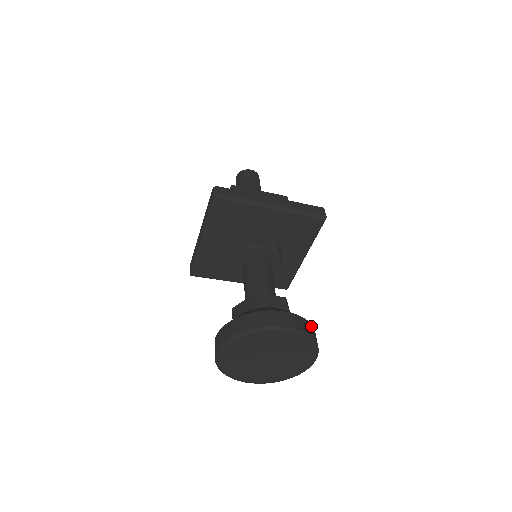
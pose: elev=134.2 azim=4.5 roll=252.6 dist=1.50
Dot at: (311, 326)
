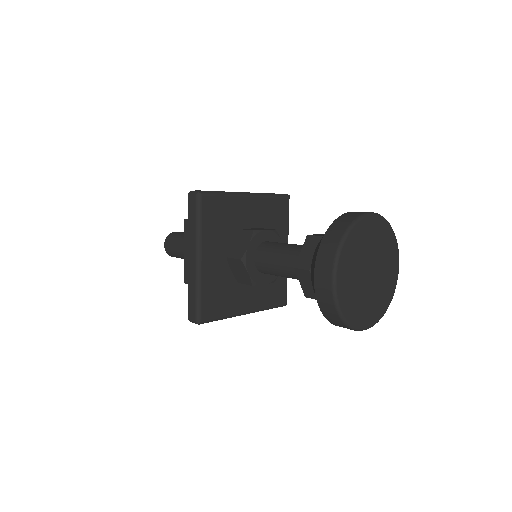
Dot at: occluded
